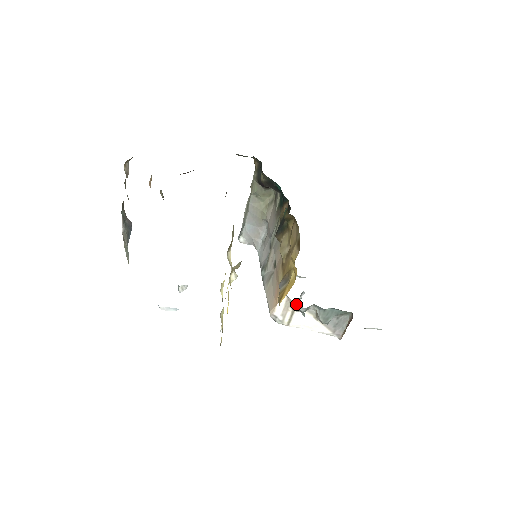
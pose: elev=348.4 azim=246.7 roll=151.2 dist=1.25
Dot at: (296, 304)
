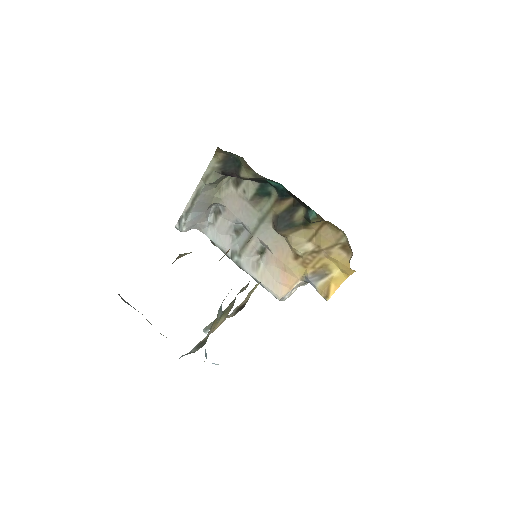
Dot at: (307, 282)
